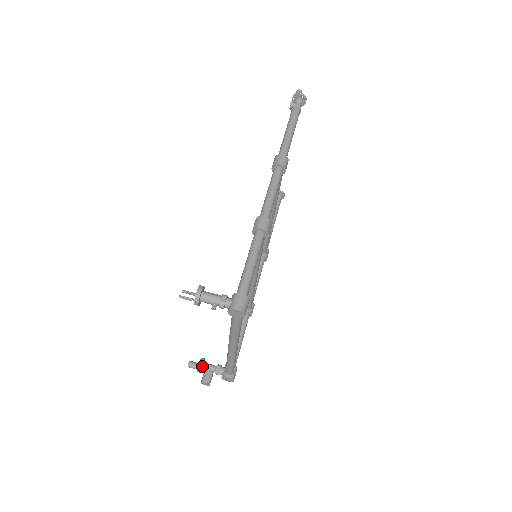
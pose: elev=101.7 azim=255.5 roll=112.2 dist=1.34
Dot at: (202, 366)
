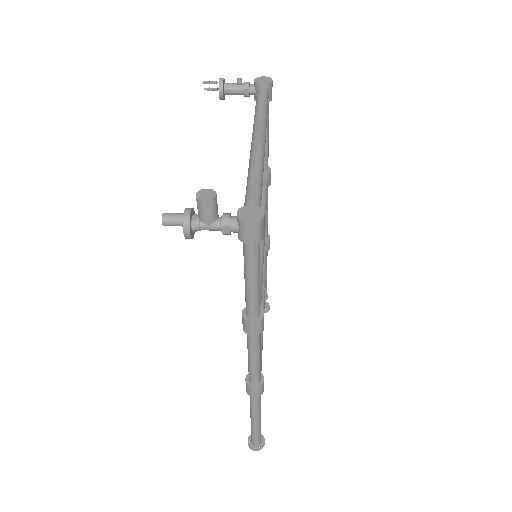
Dot at: (193, 216)
